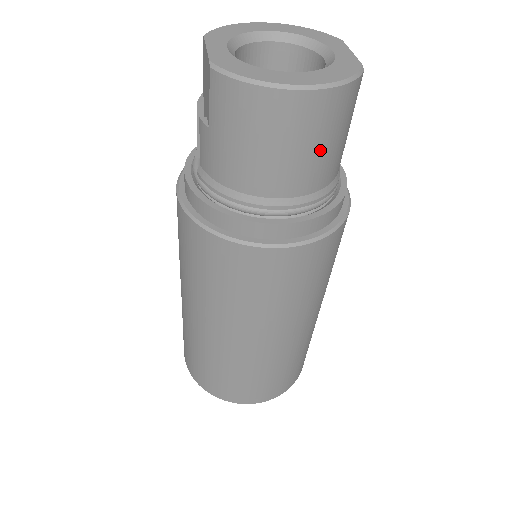
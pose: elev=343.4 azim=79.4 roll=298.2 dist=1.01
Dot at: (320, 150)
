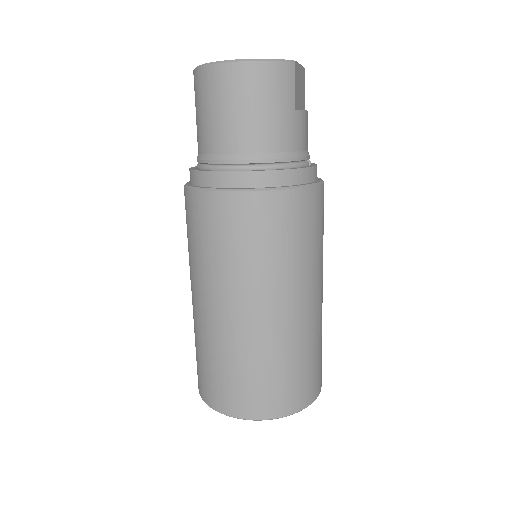
Dot at: (258, 112)
